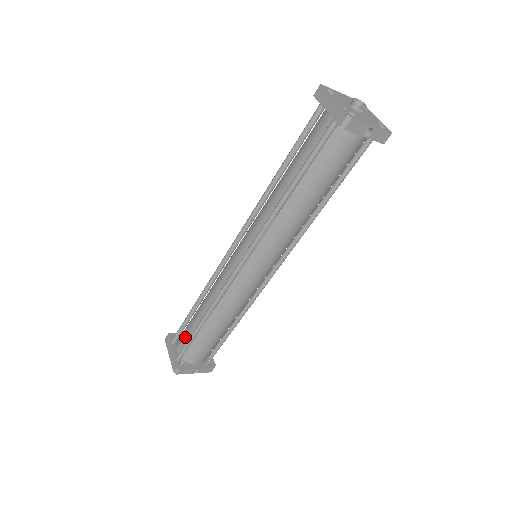
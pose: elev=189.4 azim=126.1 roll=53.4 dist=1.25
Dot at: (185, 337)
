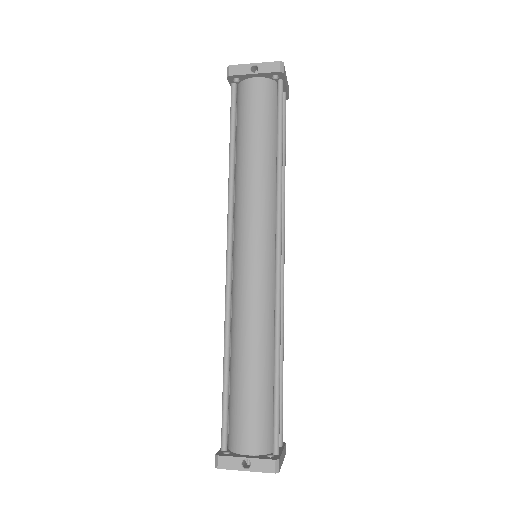
Dot at: occluded
